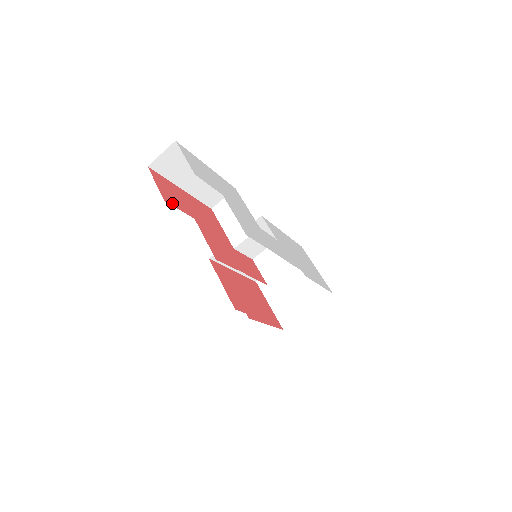
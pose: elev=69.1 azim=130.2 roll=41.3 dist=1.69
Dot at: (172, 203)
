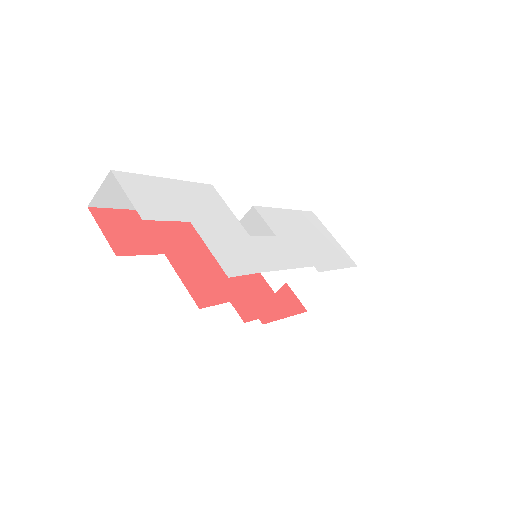
Dot at: (128, 251)
